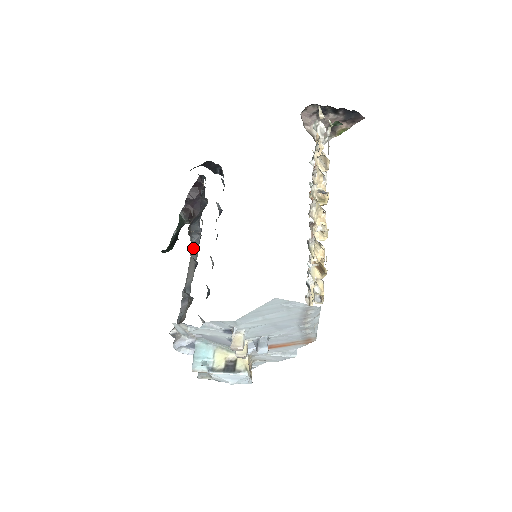
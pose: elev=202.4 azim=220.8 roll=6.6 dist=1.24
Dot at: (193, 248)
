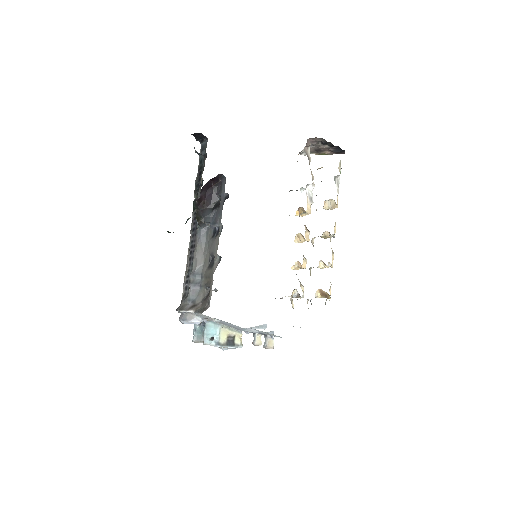
Dot at: (201, 236)
